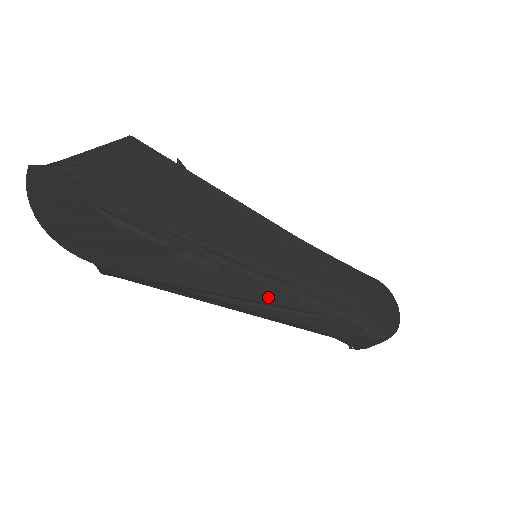
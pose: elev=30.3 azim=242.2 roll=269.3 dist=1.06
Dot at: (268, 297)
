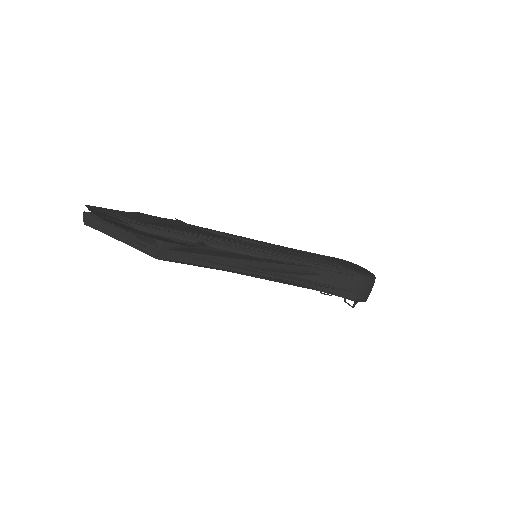
Dot at: (279, 262)
